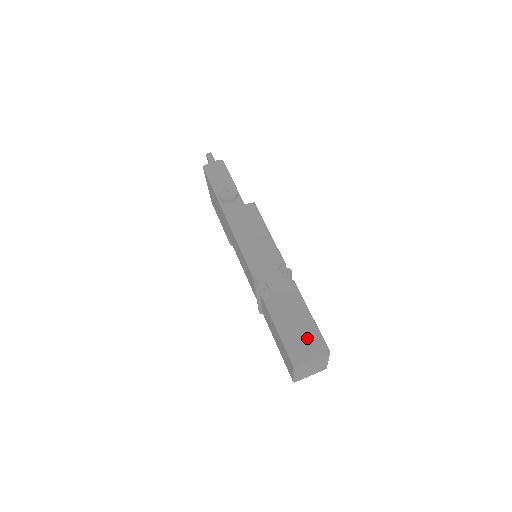
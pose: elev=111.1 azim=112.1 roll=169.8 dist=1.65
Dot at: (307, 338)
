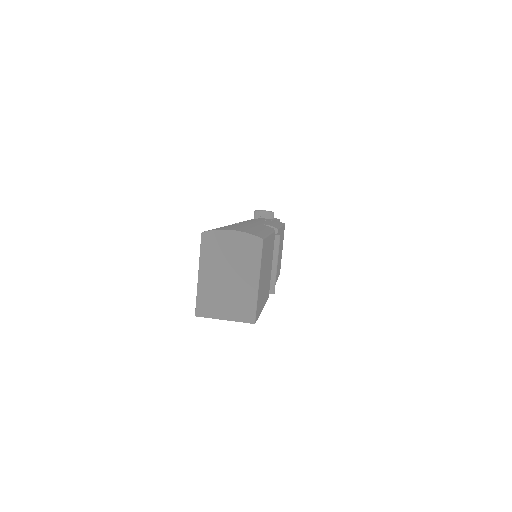
Dot at: (244, 229)
